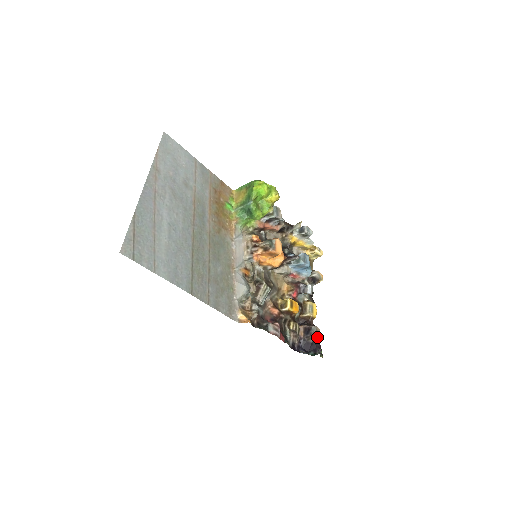
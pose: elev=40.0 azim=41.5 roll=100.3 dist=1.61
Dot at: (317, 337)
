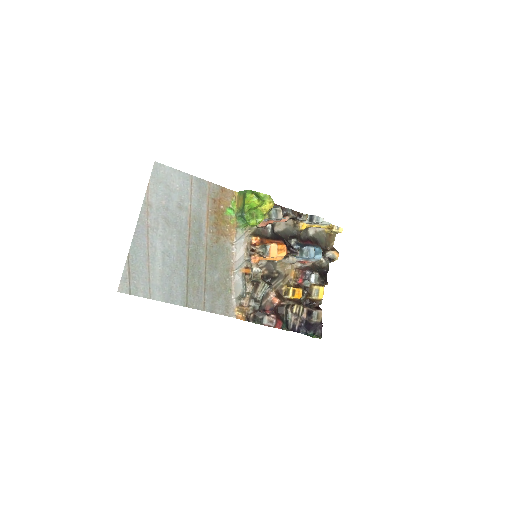
Dot at: (318, 320)
